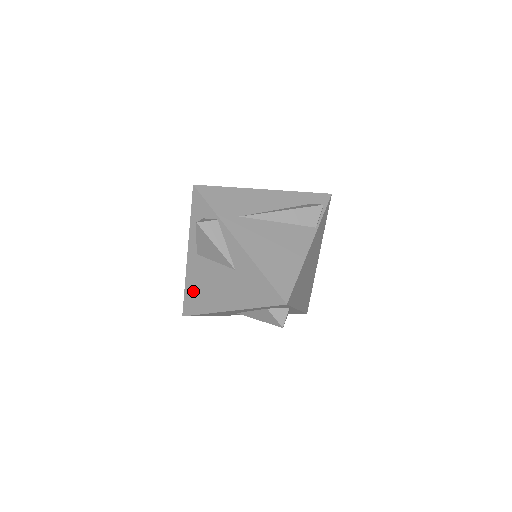
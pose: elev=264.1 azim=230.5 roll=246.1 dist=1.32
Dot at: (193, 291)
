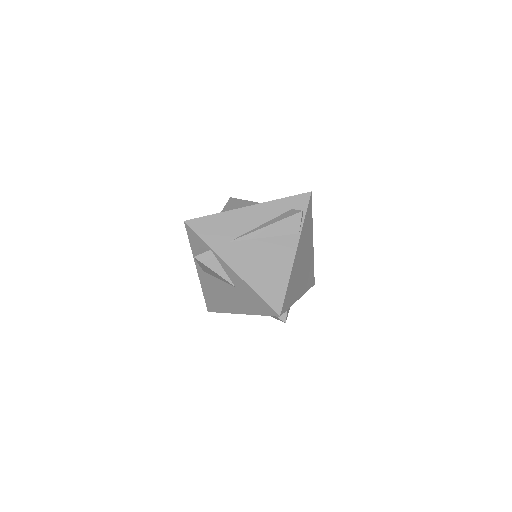
Dot at: (210, 296)
